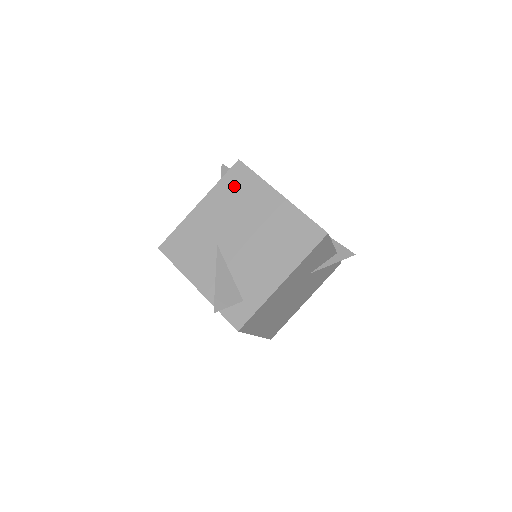
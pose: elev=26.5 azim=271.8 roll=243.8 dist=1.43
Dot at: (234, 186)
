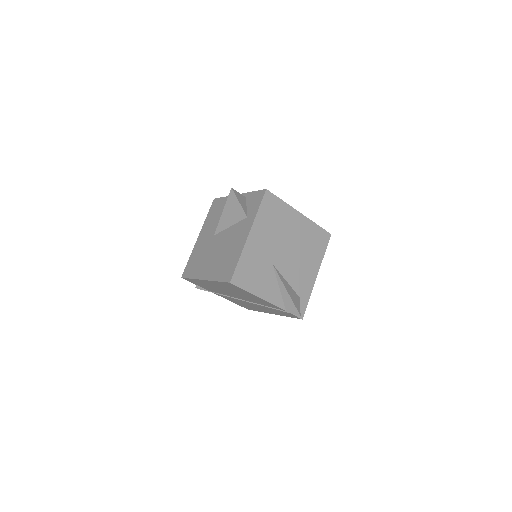
Dot at: (270, 213)
